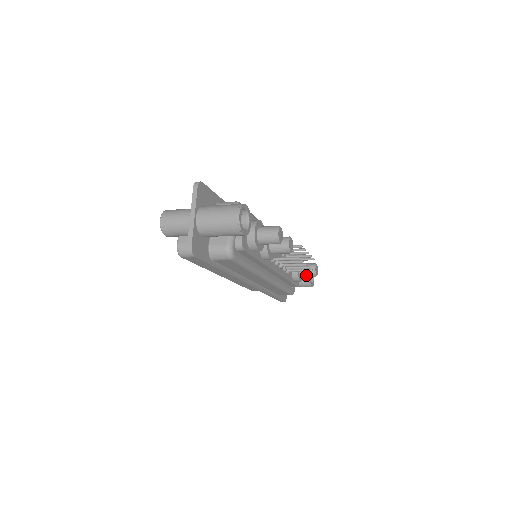
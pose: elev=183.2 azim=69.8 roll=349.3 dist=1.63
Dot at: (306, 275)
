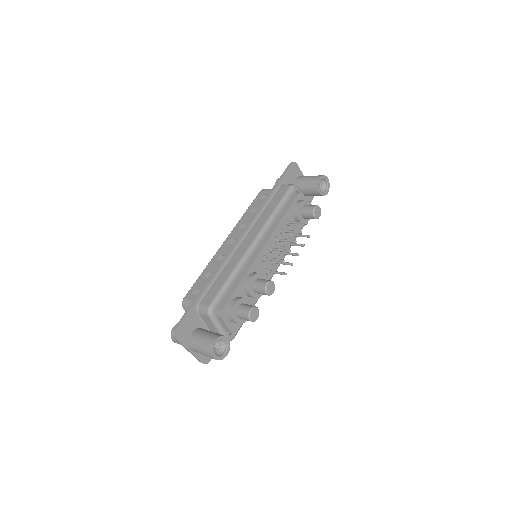
Dot at: occluded
